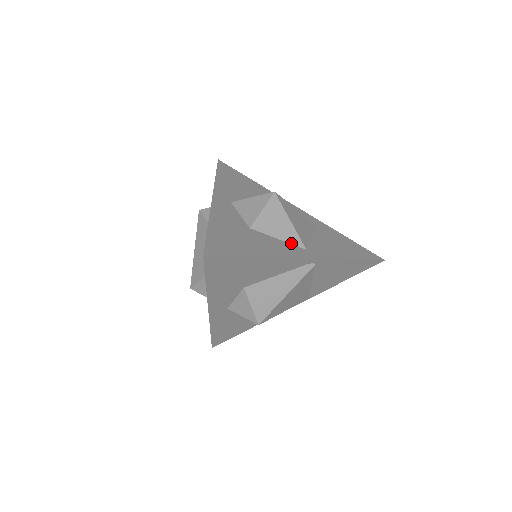
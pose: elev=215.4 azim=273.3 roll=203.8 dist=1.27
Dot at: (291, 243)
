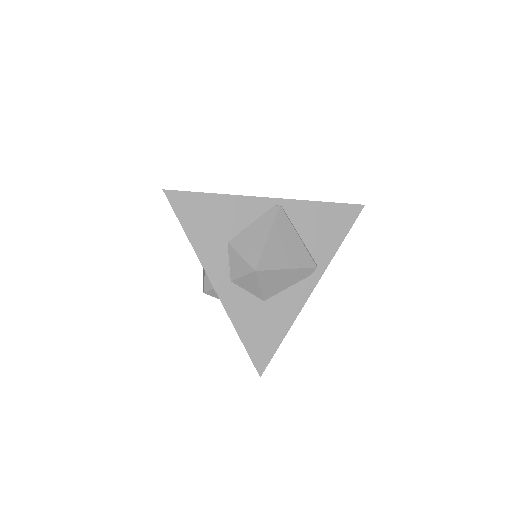
Dot at: occluded
